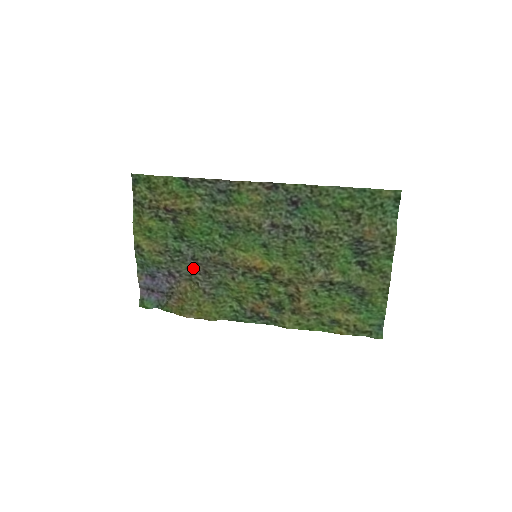
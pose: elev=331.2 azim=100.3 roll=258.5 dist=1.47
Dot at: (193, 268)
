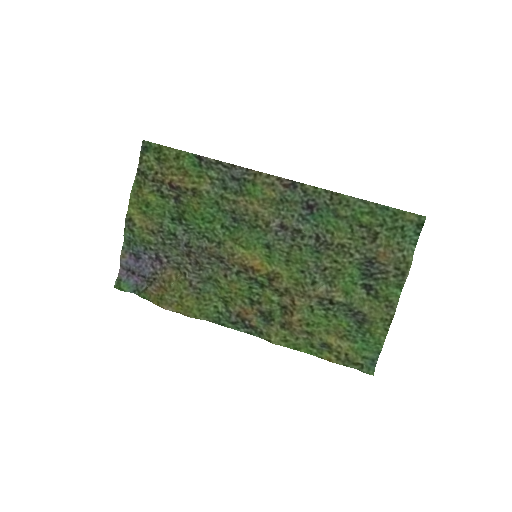
Dot at: (184, 256)
